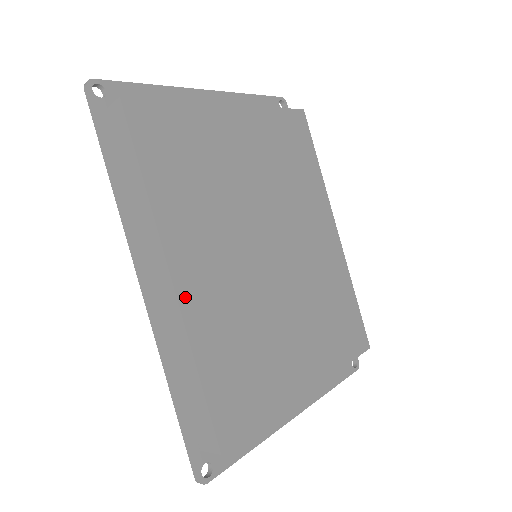
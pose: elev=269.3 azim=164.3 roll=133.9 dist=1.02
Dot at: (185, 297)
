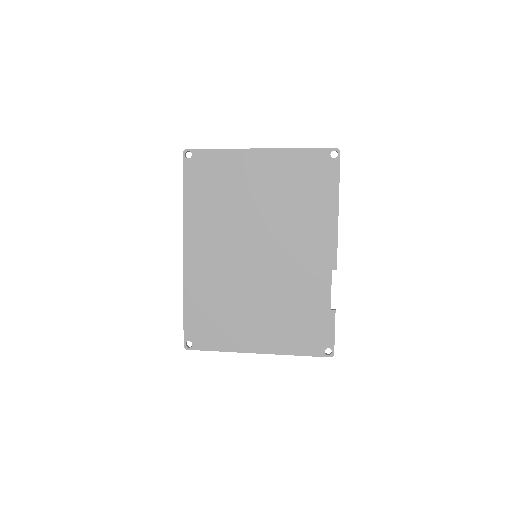
Dot at: (188, 264)
